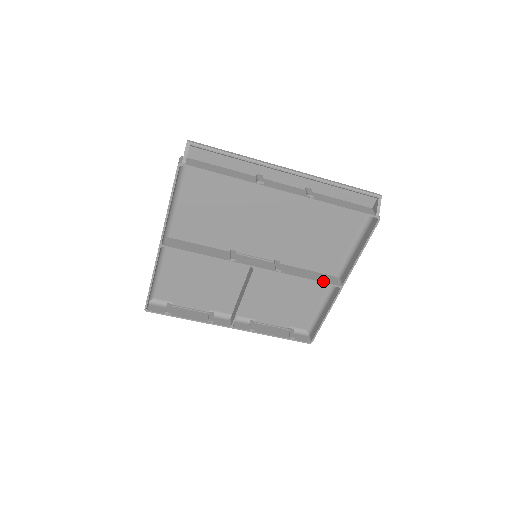
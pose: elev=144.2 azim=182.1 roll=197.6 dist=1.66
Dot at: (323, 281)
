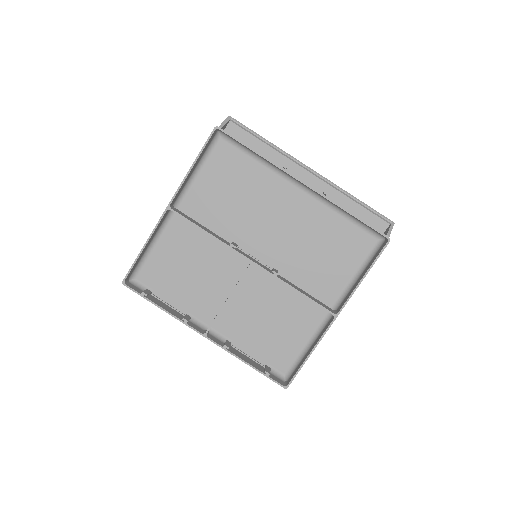
Dot at: (318, 302)
